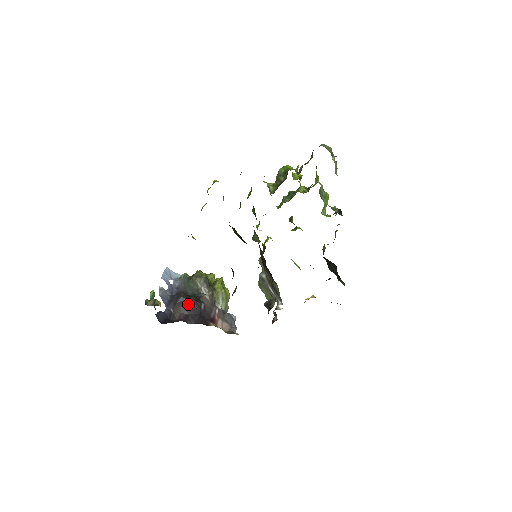
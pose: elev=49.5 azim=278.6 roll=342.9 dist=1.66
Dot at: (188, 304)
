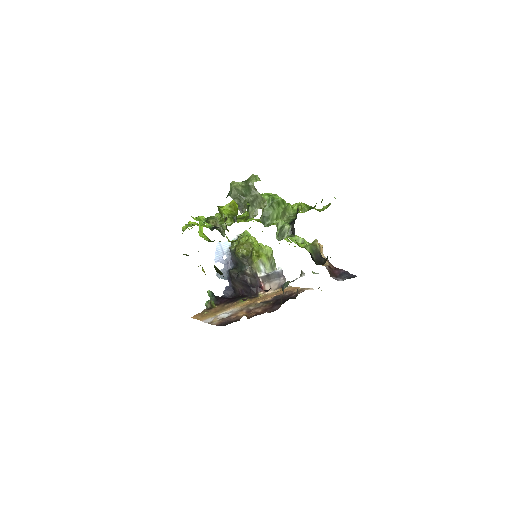
Dot at: (238, 282)
